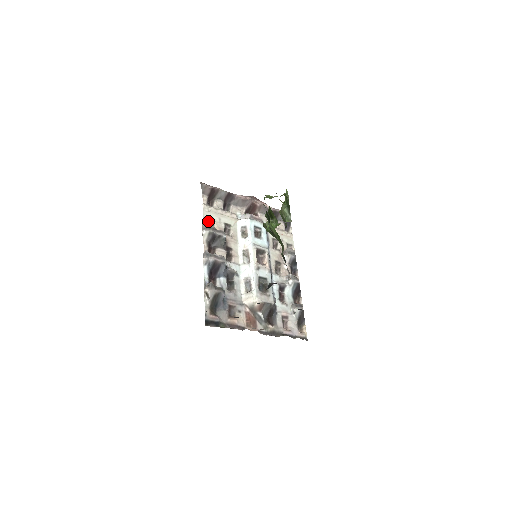
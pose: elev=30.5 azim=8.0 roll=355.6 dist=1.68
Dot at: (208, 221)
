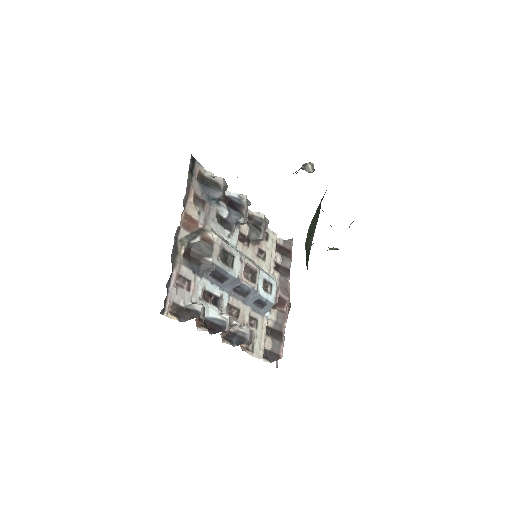
Dot at: (266, 233)
